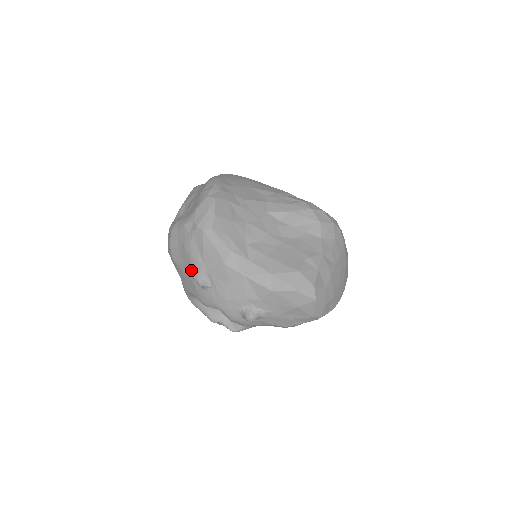
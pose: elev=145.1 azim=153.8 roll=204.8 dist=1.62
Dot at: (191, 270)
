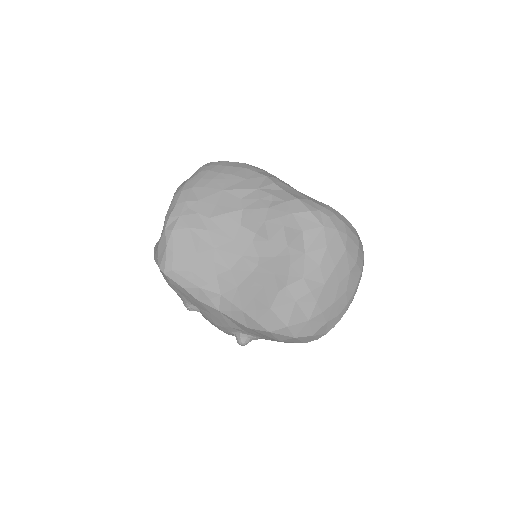
Dot at: occluded
